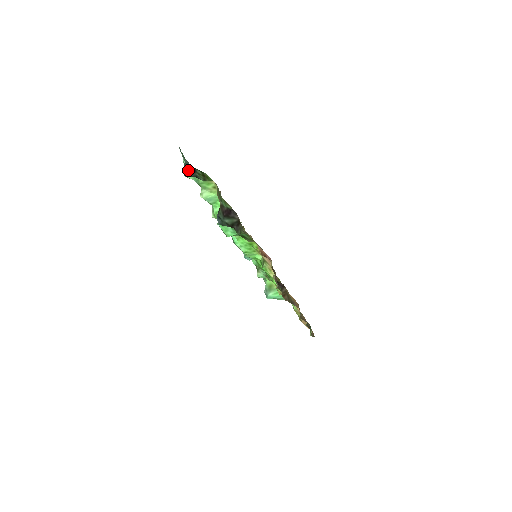
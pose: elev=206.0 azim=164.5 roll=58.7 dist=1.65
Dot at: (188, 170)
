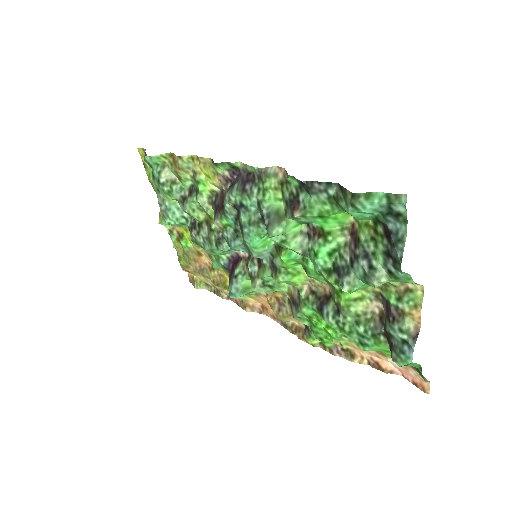
Dot at: (394, 244)
